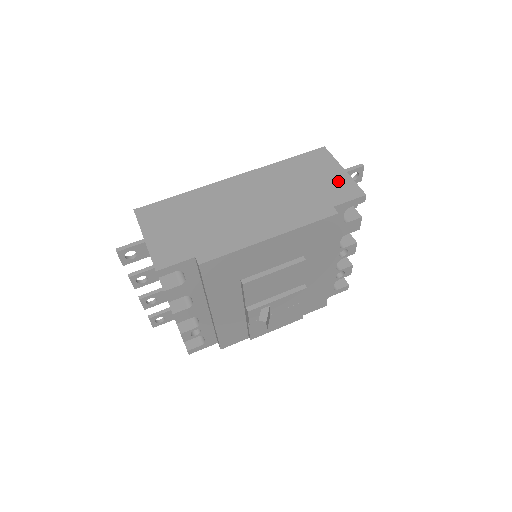
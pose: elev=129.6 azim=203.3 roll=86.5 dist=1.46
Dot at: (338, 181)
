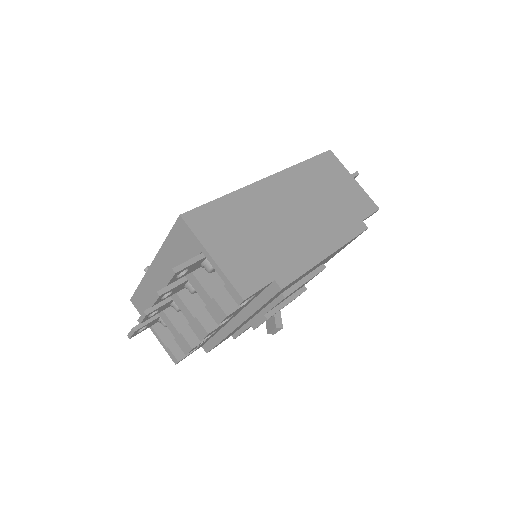
Dot at: (355, 192)
